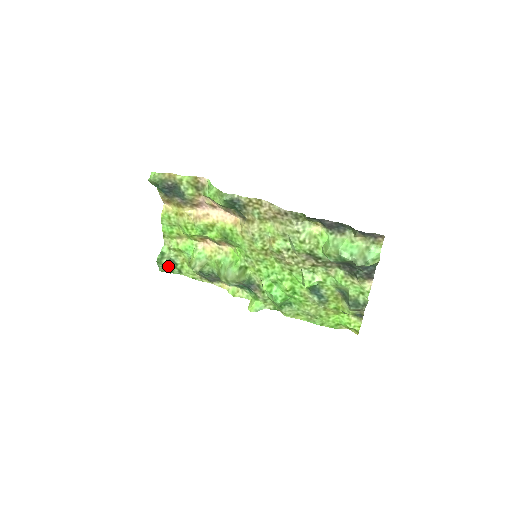
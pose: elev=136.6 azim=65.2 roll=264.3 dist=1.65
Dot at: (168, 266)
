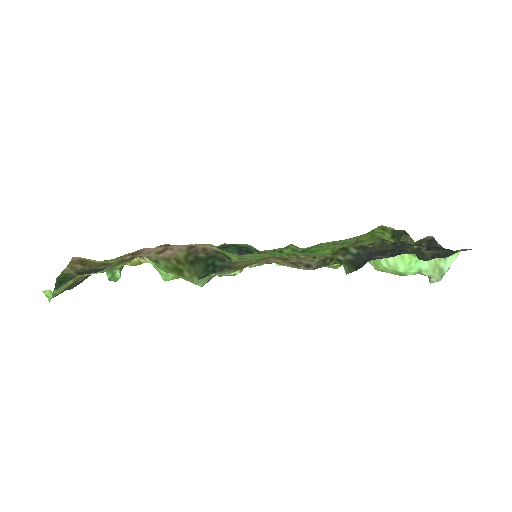
Dot at: occluded
